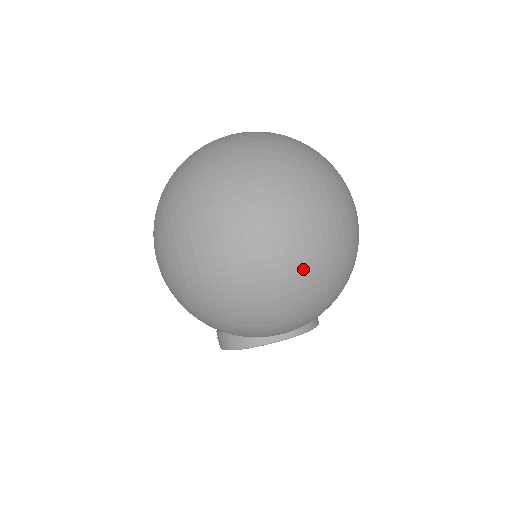
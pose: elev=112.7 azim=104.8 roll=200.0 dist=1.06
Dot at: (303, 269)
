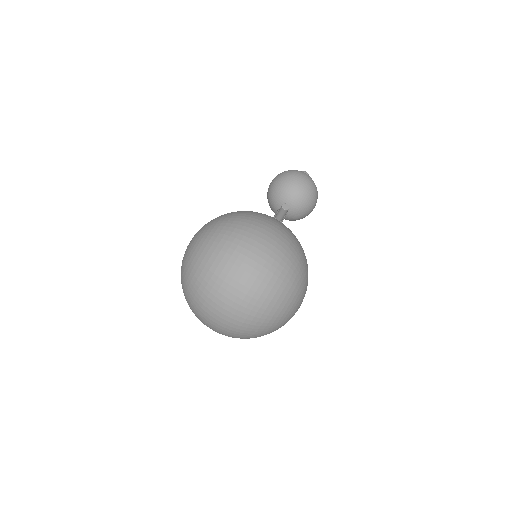
Dot at: occluded
